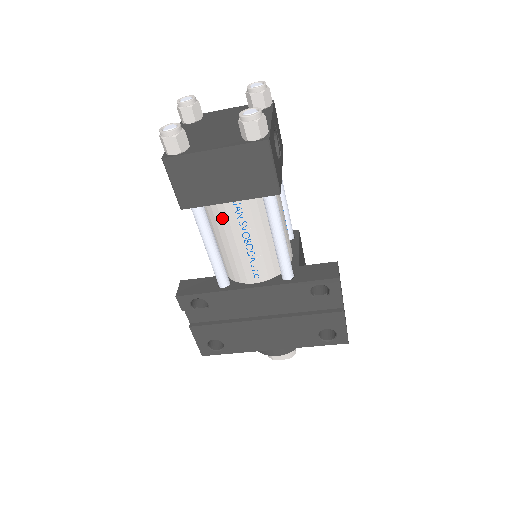
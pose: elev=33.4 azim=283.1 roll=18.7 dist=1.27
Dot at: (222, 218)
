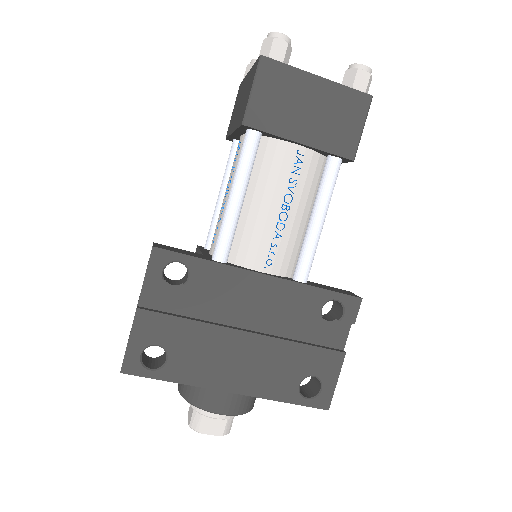
Dot at: (273, 165)
